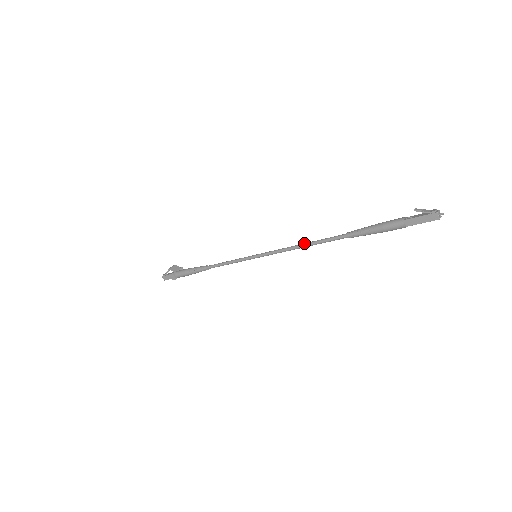
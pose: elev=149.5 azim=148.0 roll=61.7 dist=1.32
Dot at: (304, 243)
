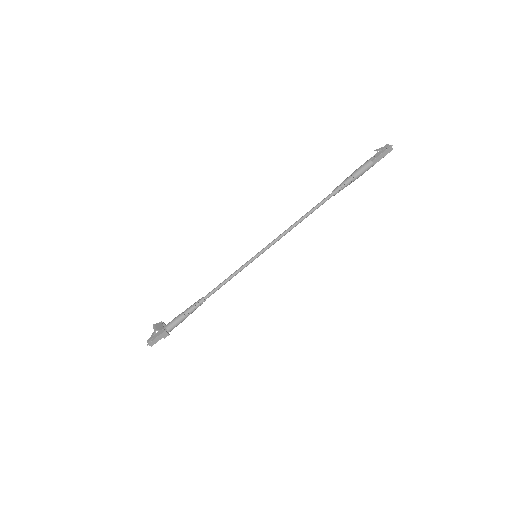
Dot at: (299, 219)
